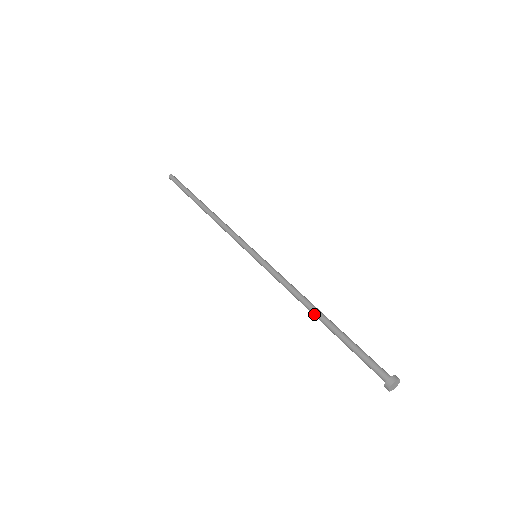
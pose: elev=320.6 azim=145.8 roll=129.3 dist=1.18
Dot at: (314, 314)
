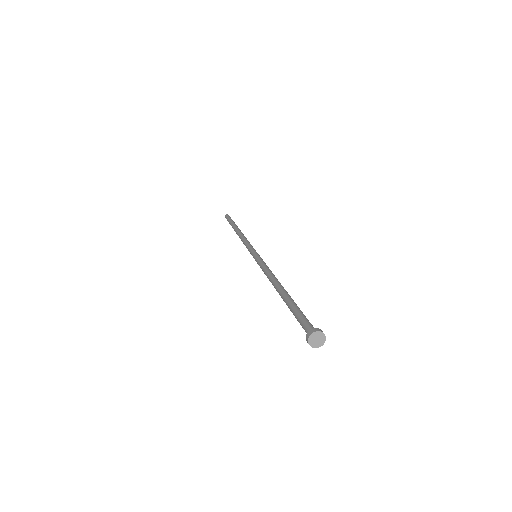
Dot at: (278, 287)
